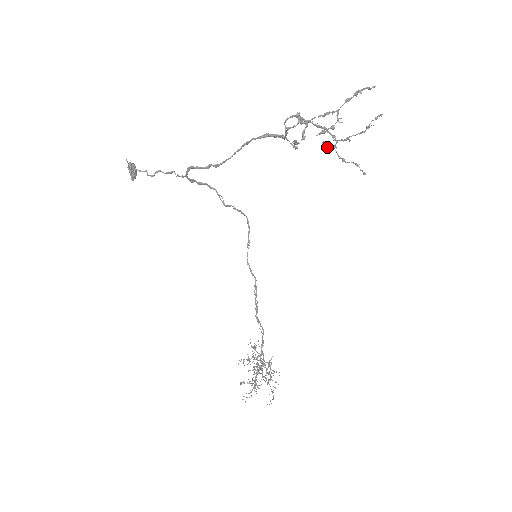
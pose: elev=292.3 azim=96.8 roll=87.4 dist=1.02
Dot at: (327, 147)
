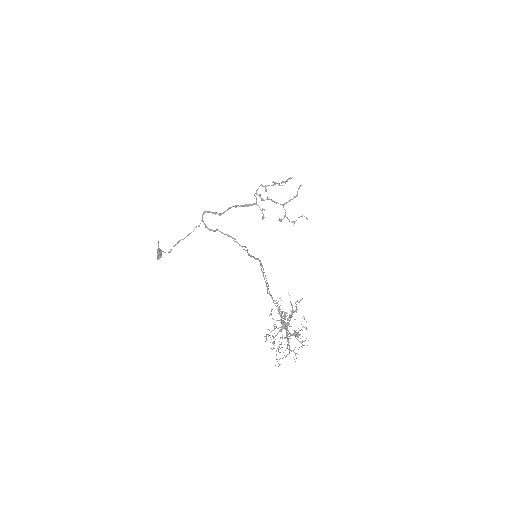
Dot at: (281, 220)
